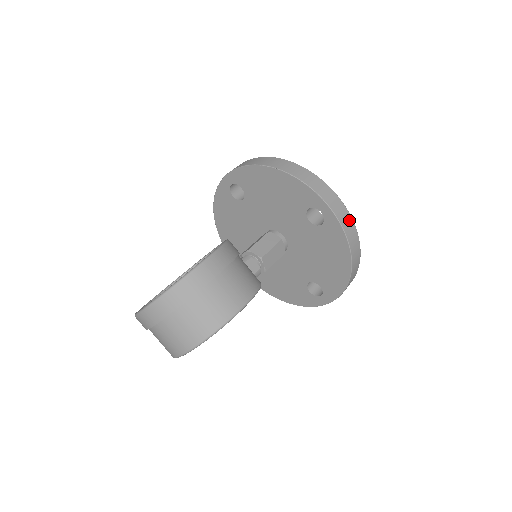
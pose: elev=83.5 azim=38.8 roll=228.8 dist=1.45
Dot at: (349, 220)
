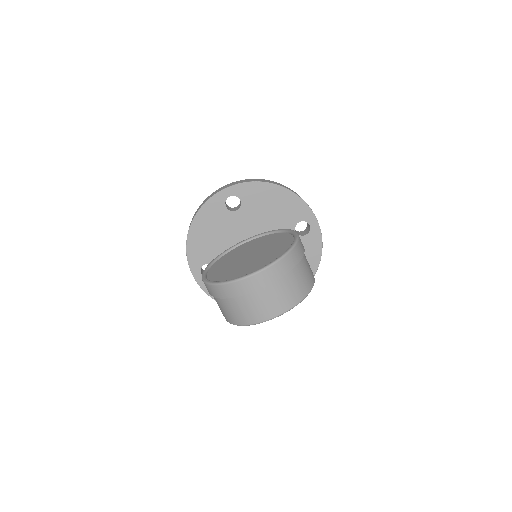
Dot at: occluded
